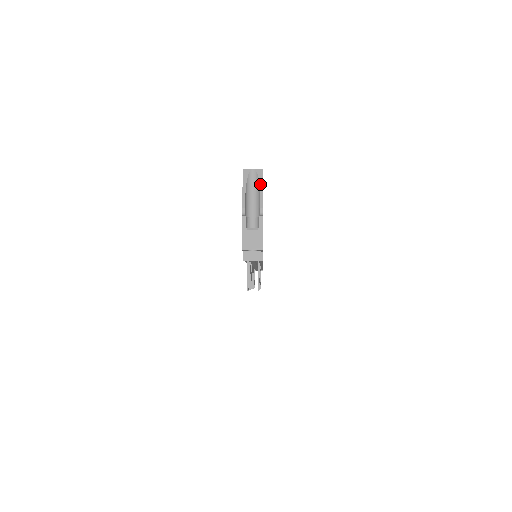
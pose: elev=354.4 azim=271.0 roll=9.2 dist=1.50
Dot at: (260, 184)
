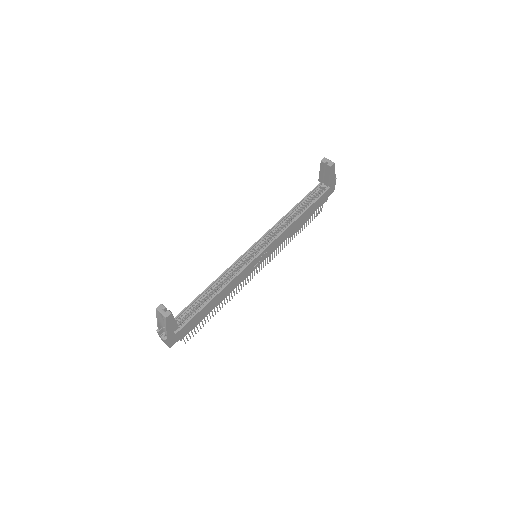
Dot at: (165, 324)
